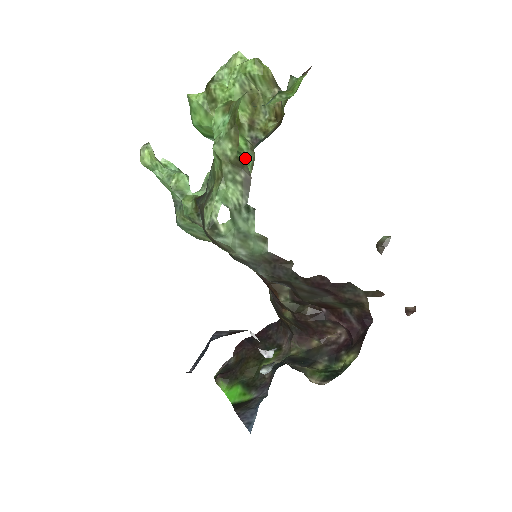
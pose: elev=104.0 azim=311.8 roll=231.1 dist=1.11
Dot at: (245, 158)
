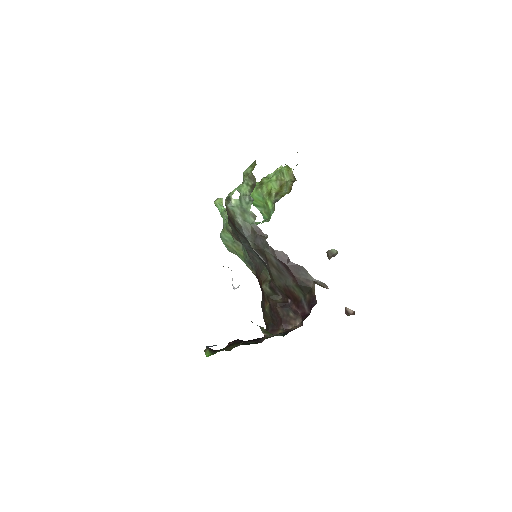
Dot at: (270, 214)
